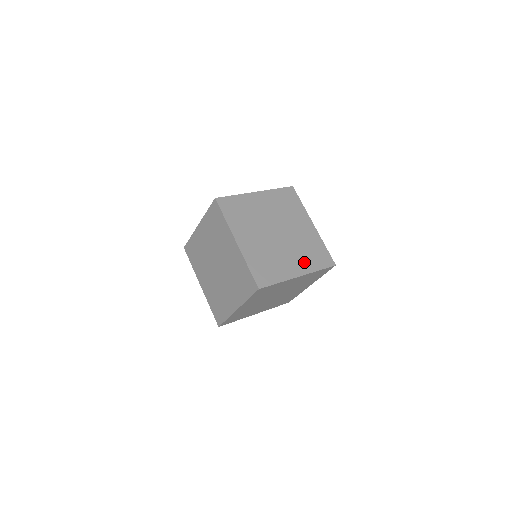
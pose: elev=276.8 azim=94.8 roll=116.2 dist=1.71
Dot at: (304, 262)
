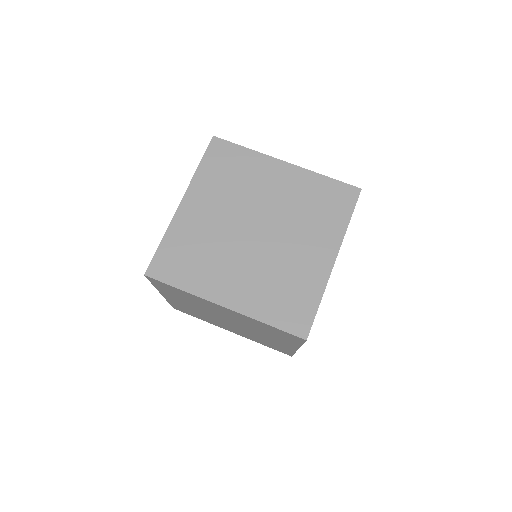
Dot at: (254, 295)
